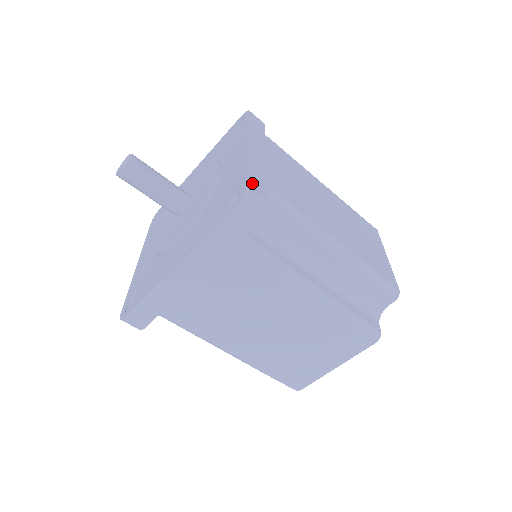
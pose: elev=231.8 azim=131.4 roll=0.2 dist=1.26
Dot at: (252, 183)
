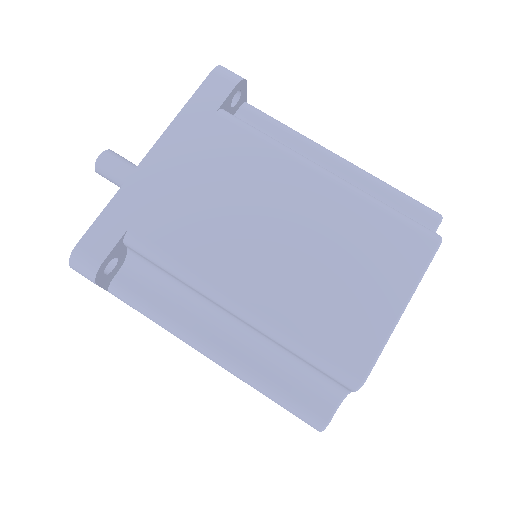
Dot at: occluded
